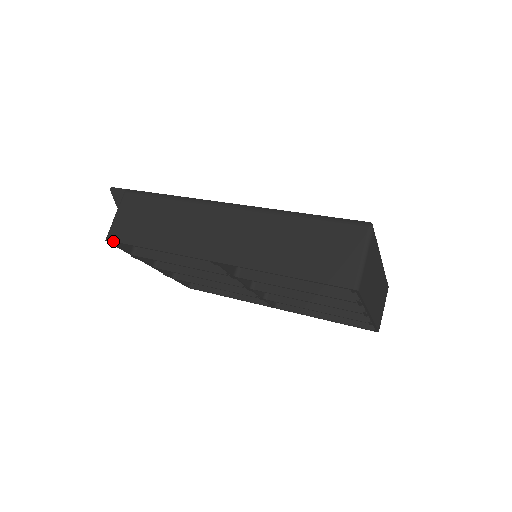
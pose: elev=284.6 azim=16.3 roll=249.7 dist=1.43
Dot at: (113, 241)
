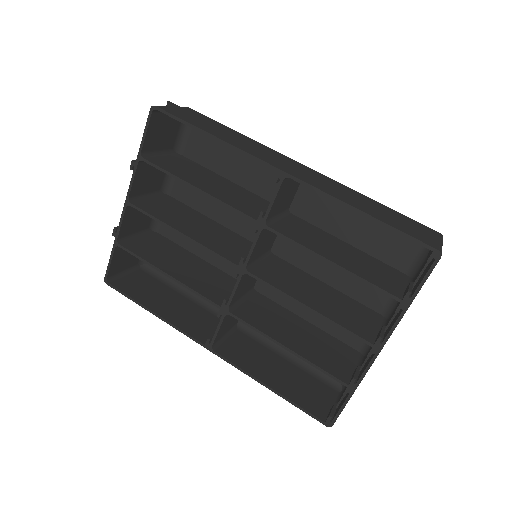
Dot at: (164, 110)
